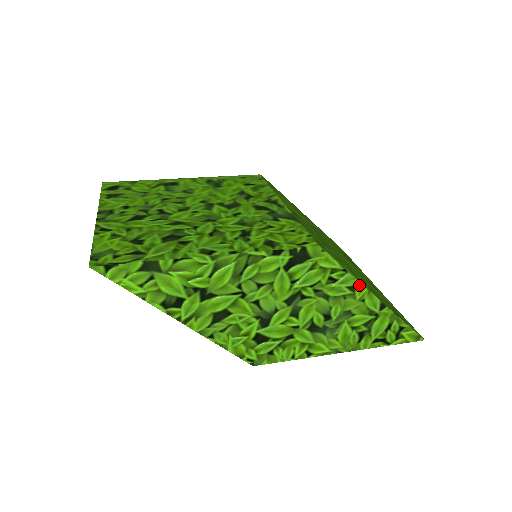
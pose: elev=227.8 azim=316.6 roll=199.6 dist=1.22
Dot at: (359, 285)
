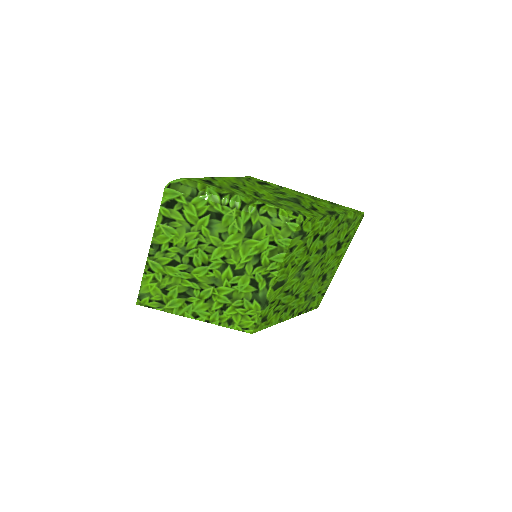
Dot at: (276, 323)
